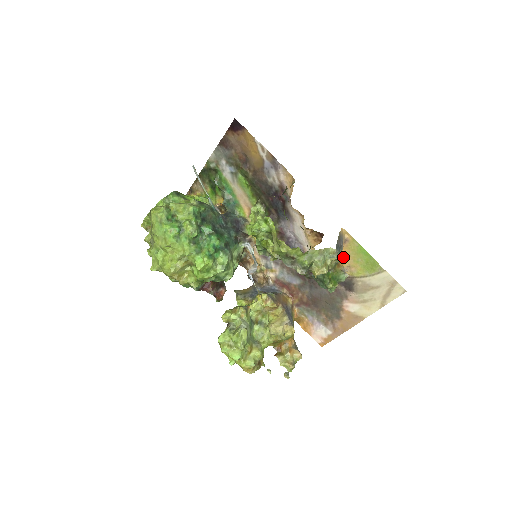
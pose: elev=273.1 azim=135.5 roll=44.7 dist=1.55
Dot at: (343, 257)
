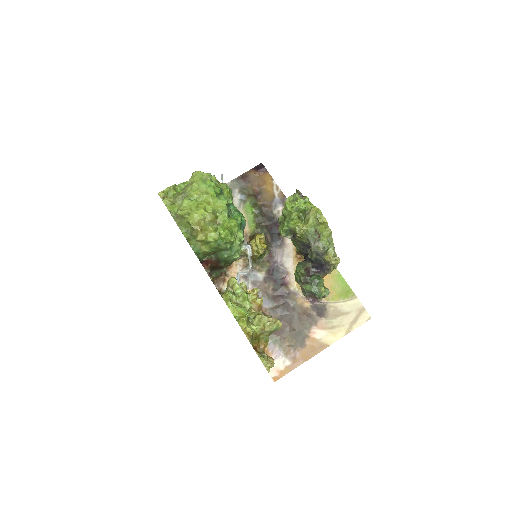
Dot at: occluded
